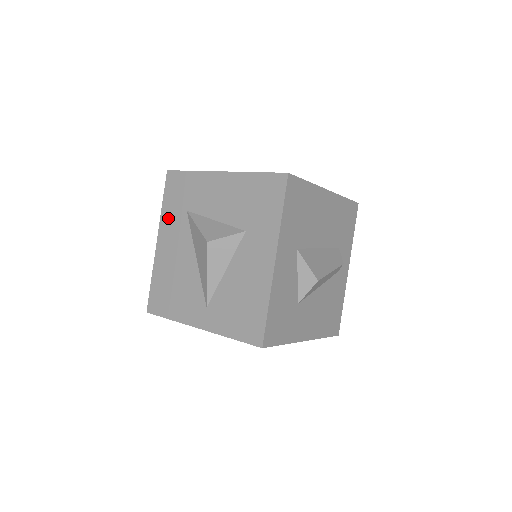
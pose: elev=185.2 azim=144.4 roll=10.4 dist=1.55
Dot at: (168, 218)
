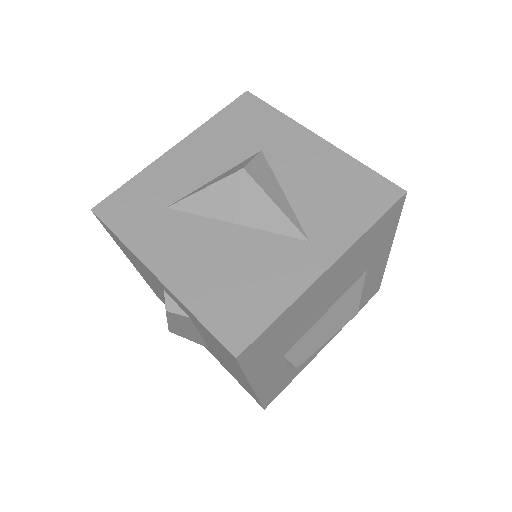
Dot at: (146, 239)
